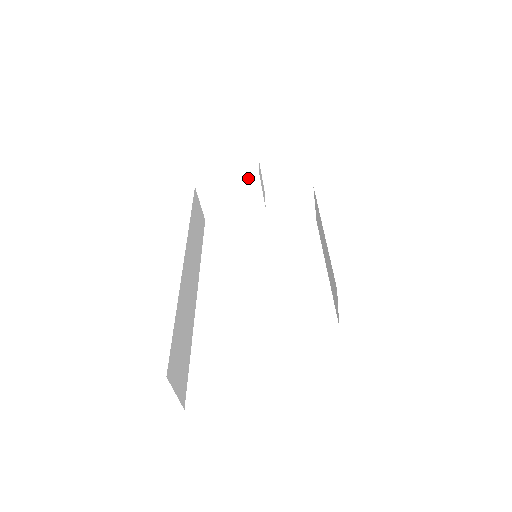
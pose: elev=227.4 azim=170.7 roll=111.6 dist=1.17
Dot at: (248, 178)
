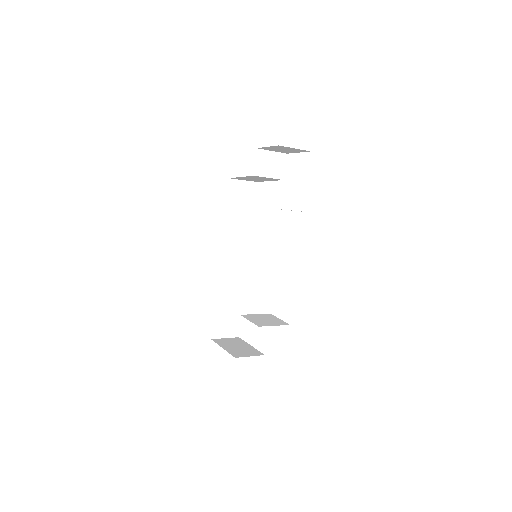
Dot at: (250, 176)
